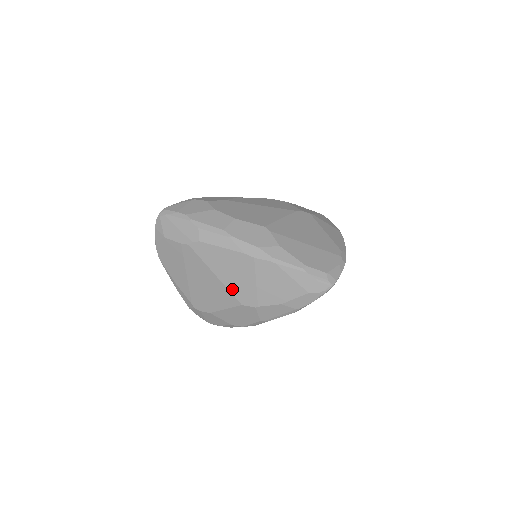
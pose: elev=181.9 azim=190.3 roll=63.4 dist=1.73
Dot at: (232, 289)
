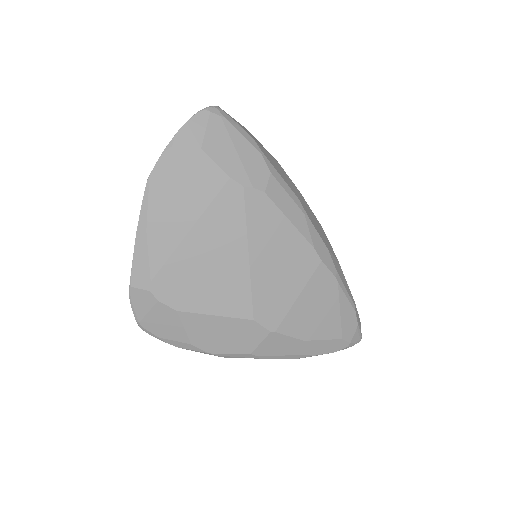
Dot at: (258, 289)
